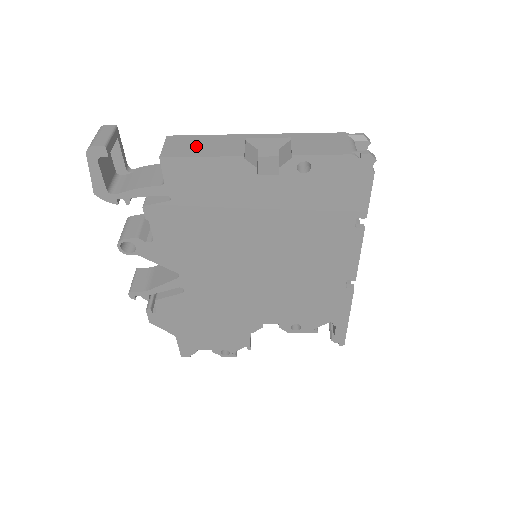
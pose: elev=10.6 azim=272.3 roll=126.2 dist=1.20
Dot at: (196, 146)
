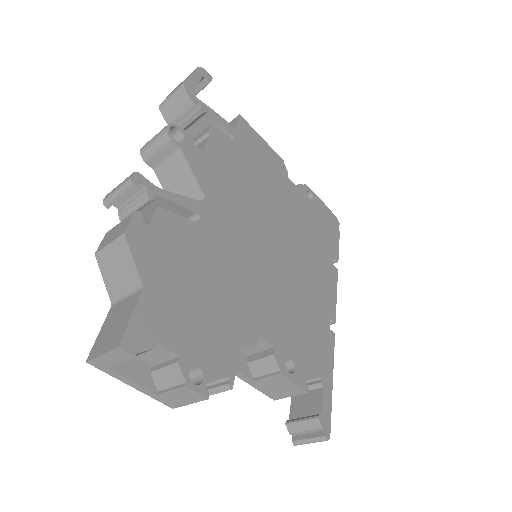
Dot at: occluded
